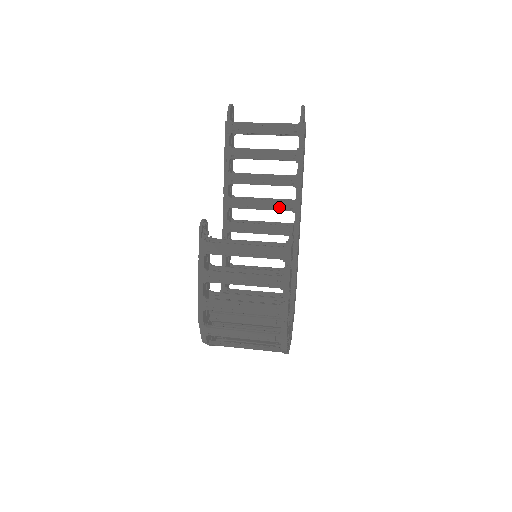
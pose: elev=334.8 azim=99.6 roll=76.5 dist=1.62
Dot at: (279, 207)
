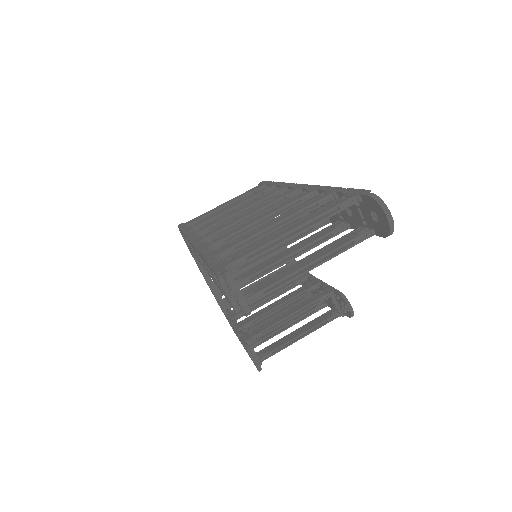
Dot at: occluded
